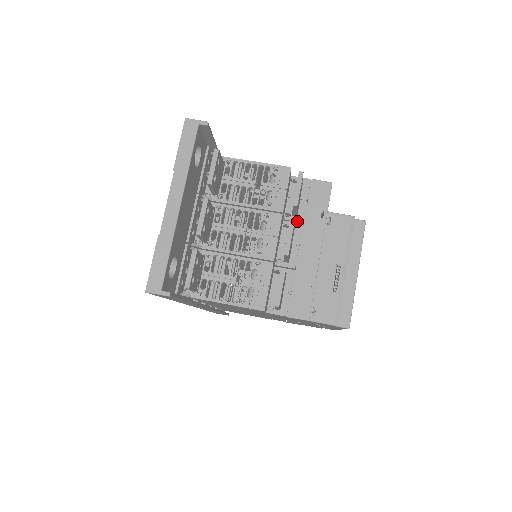
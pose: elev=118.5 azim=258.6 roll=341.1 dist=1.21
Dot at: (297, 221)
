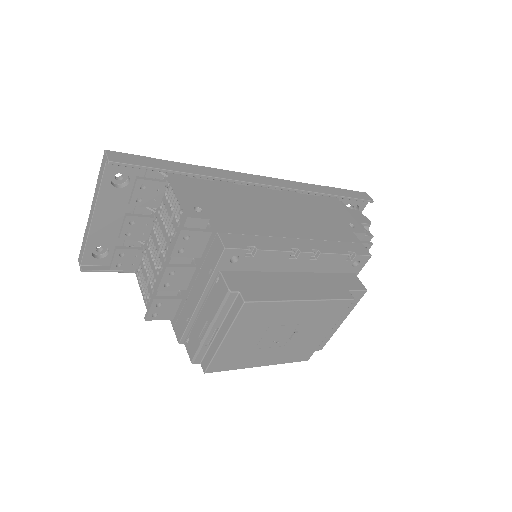
Dot at: (199, 263)
